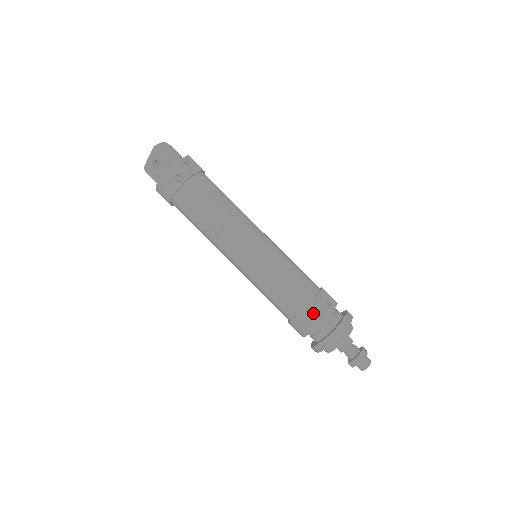
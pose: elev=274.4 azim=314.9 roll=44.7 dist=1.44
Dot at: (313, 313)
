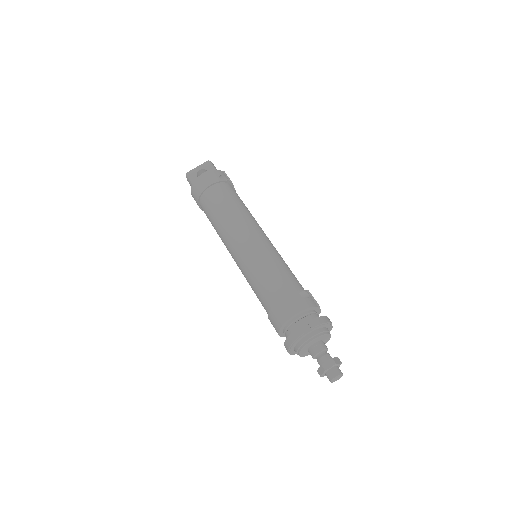
Dot at: occluded
